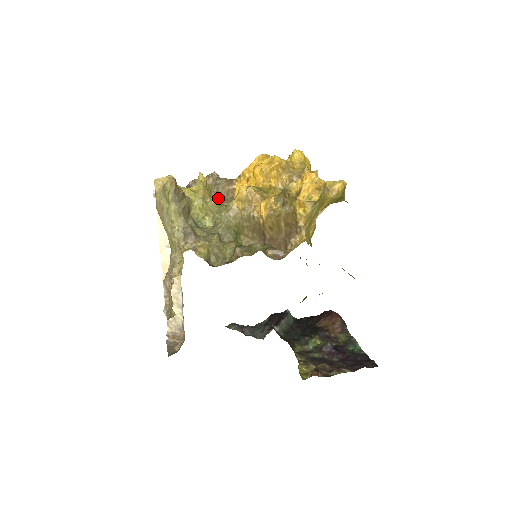
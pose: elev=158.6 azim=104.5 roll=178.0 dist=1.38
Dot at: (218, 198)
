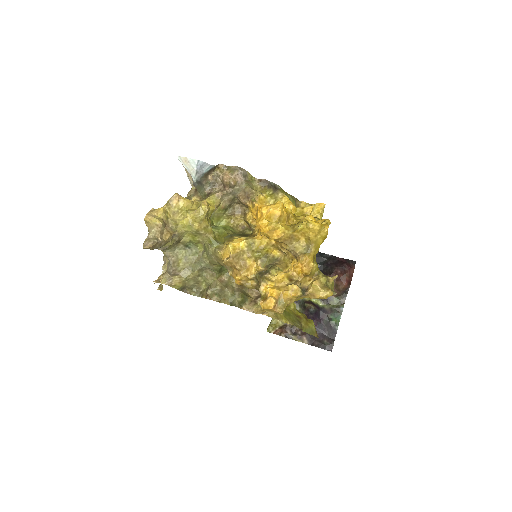
Dot at: (233, 201)
